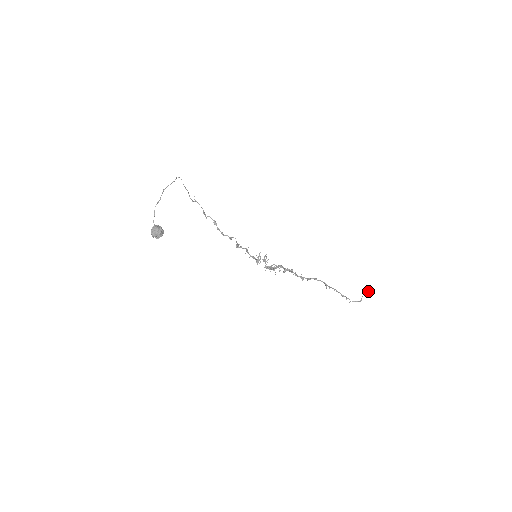
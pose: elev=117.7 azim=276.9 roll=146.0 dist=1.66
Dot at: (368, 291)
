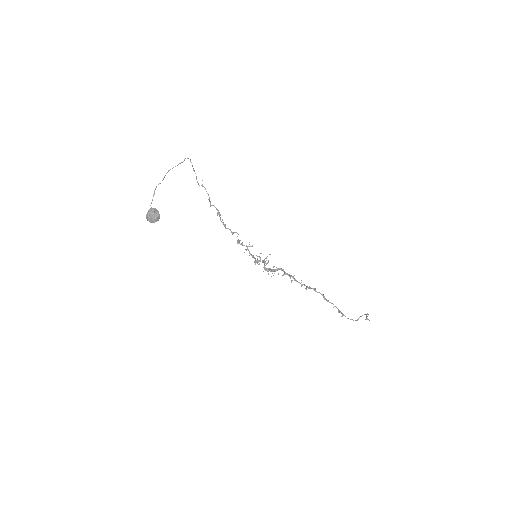
Dot at: (367, 314)
